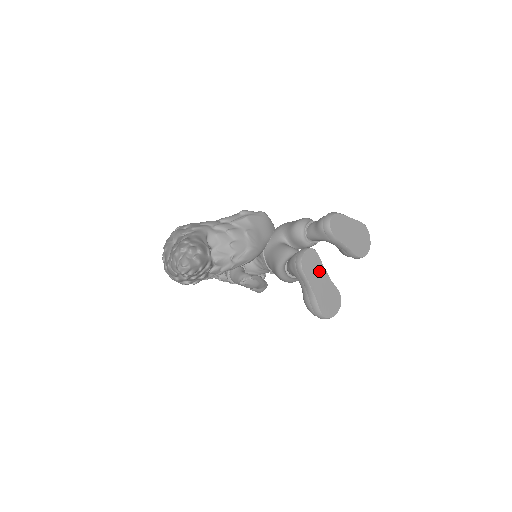
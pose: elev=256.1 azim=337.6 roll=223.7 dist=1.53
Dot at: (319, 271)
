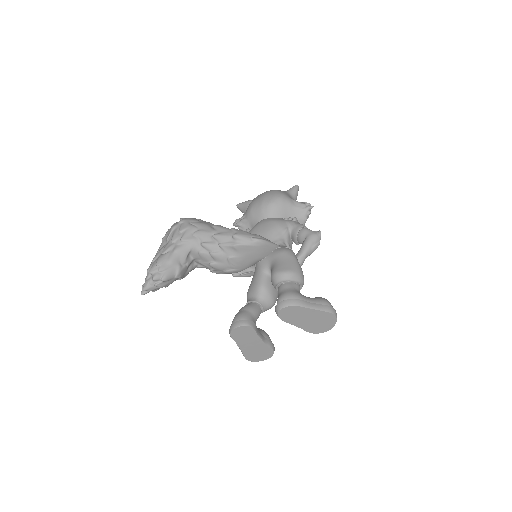
Dot at: (251, 338)
